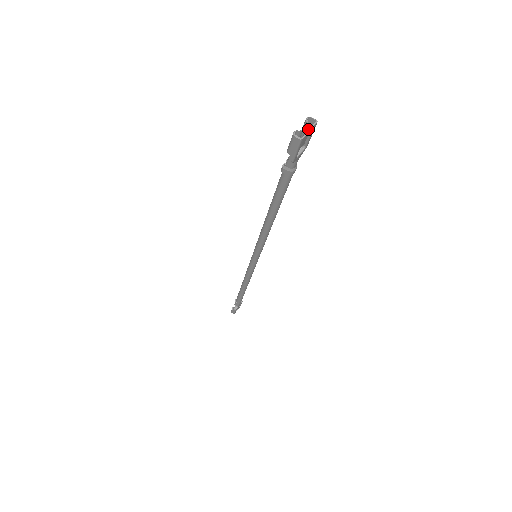
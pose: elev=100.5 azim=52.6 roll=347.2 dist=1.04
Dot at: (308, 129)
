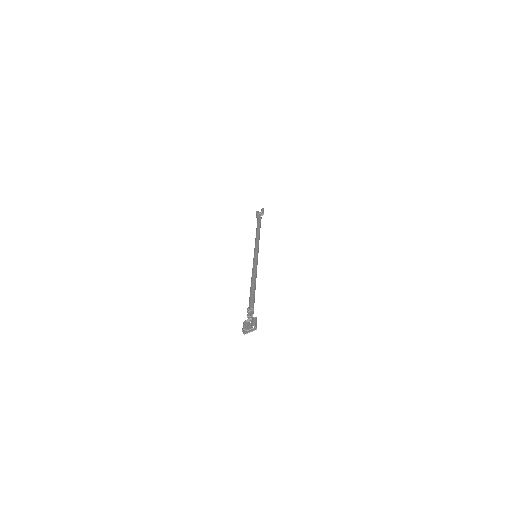
Dot at: (255, 323)
